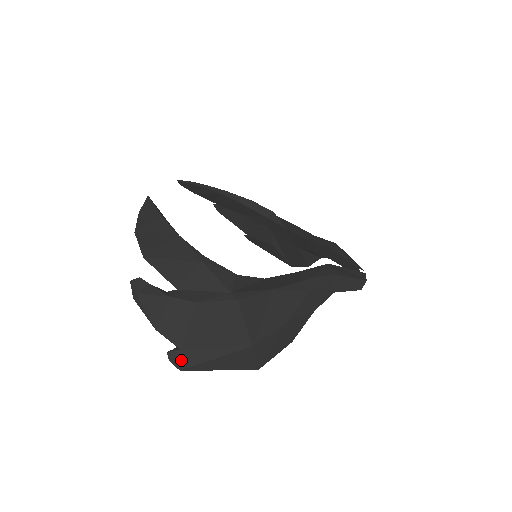
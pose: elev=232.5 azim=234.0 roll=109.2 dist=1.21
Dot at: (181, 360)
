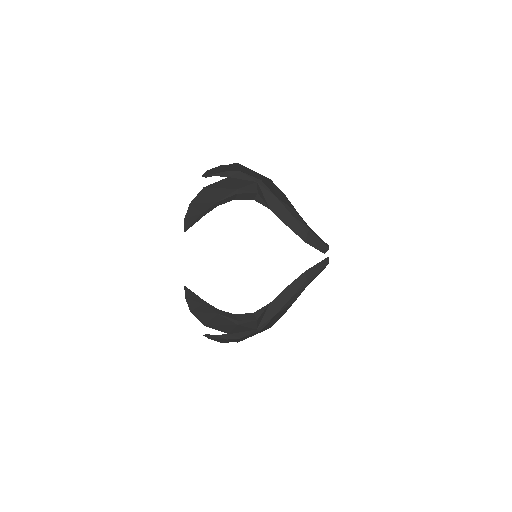
Dot at: occluded
